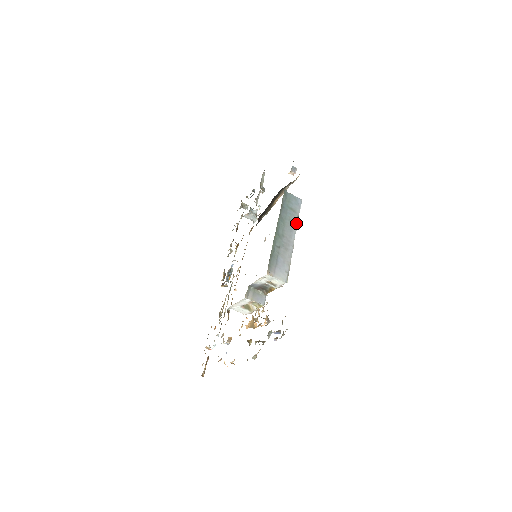
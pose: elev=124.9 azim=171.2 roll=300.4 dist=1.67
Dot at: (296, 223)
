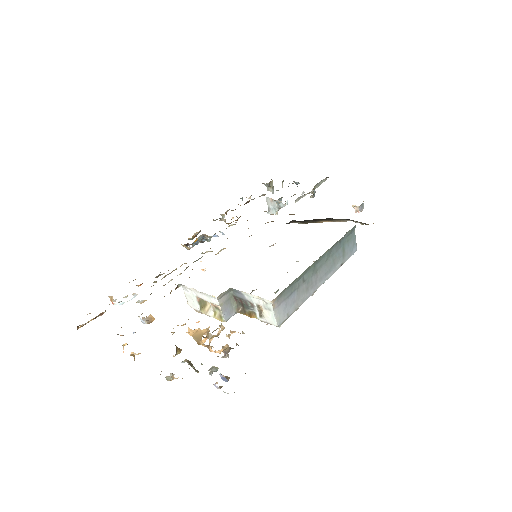
Dot at: (335, 269)
